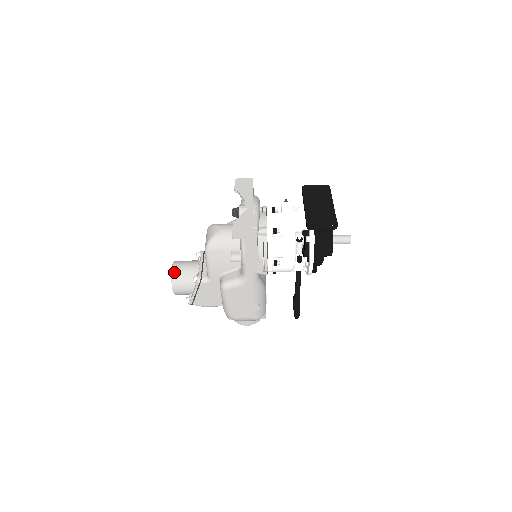
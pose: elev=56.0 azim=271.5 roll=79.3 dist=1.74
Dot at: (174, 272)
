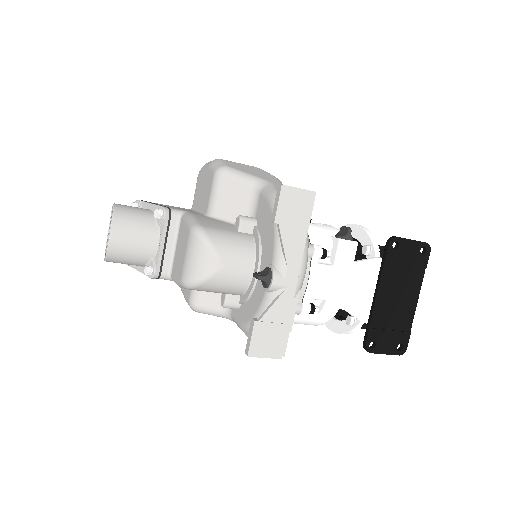
Dot at: (112, 249)
